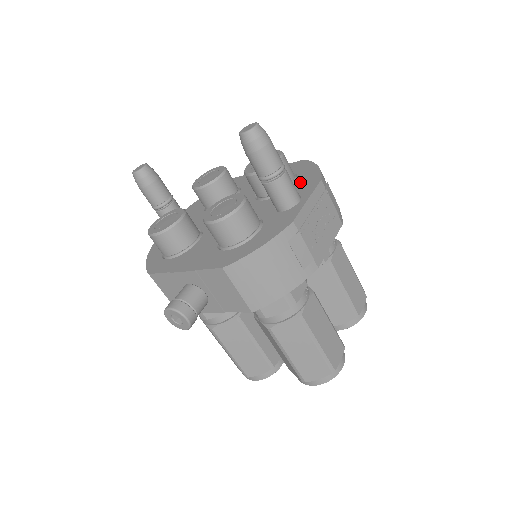
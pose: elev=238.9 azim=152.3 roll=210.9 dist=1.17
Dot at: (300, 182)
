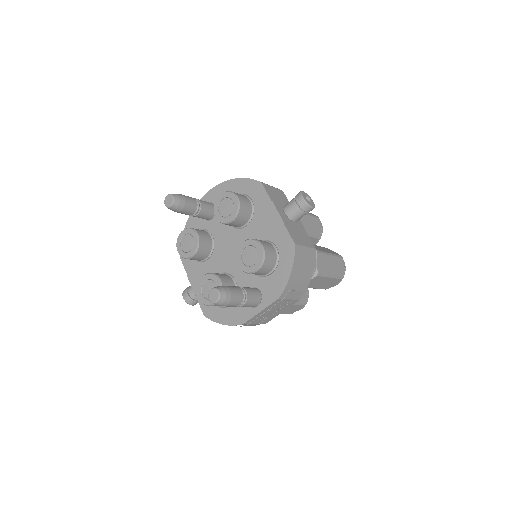
Dot at: (272, 280)
